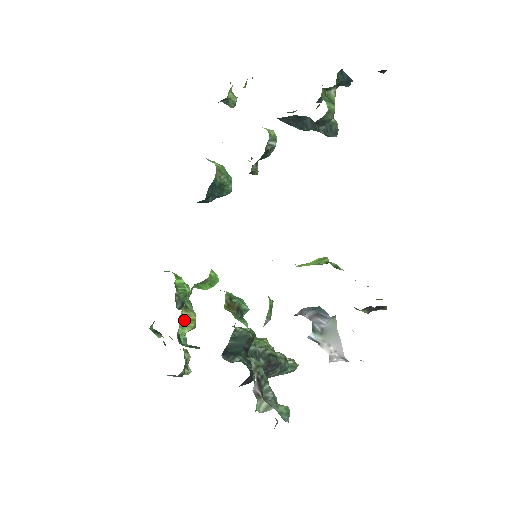
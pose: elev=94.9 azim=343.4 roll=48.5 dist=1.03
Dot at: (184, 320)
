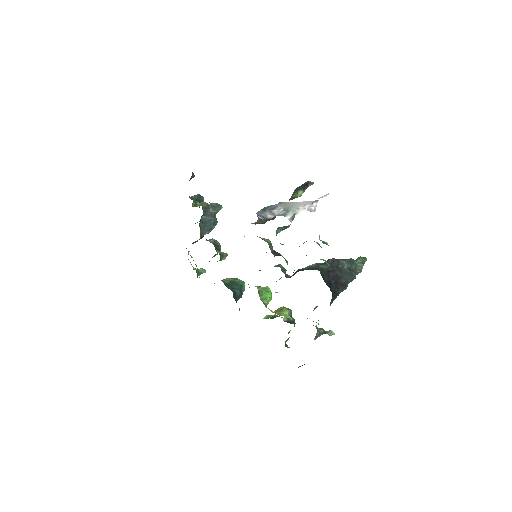
Dot at: (278, 312)
